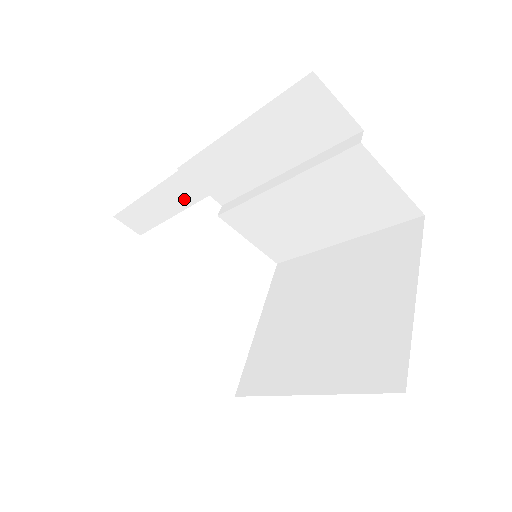
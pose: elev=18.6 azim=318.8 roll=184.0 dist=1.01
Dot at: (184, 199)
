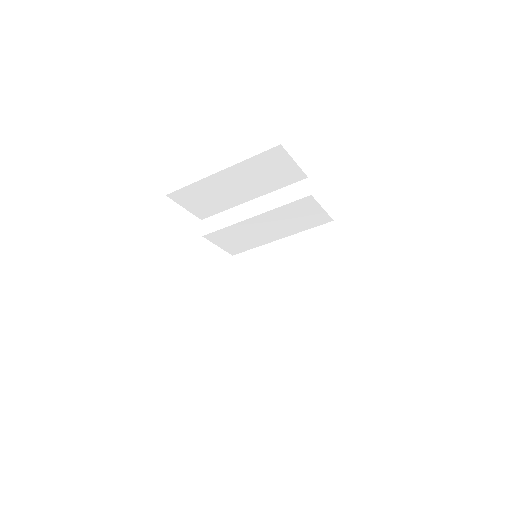
Dot at: (249, 214)
